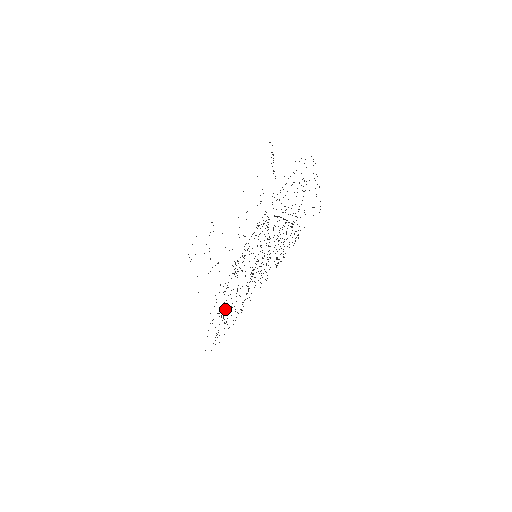
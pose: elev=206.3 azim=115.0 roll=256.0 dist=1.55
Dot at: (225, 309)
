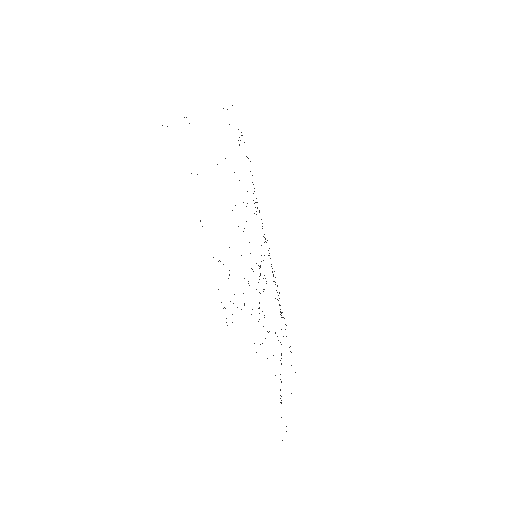
Dot at: occluded
